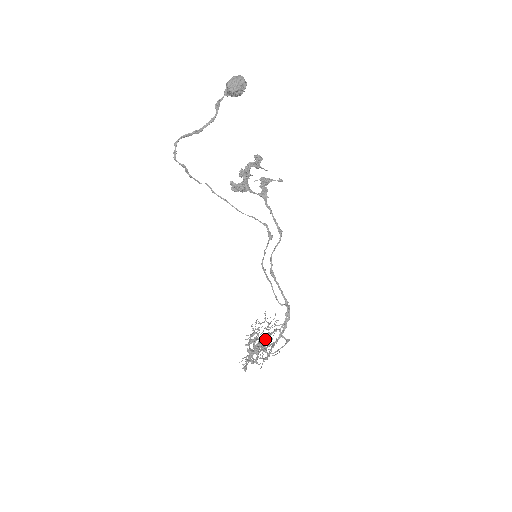
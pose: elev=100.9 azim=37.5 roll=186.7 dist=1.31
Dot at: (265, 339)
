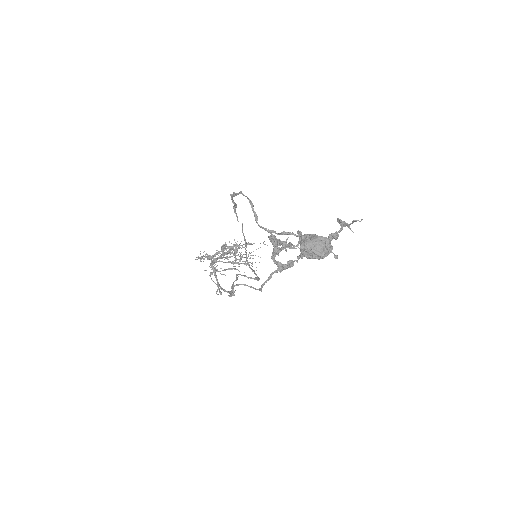
Dot at: occluded
